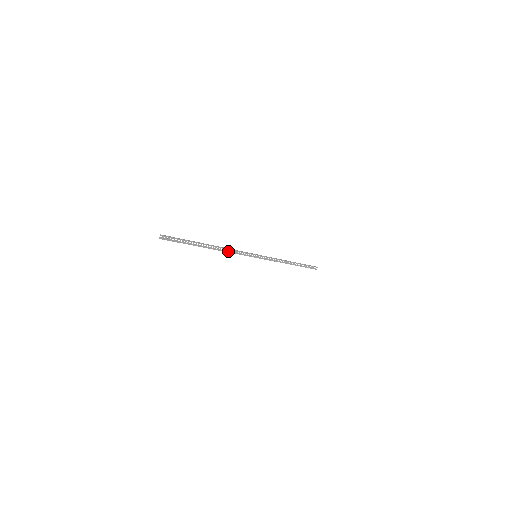
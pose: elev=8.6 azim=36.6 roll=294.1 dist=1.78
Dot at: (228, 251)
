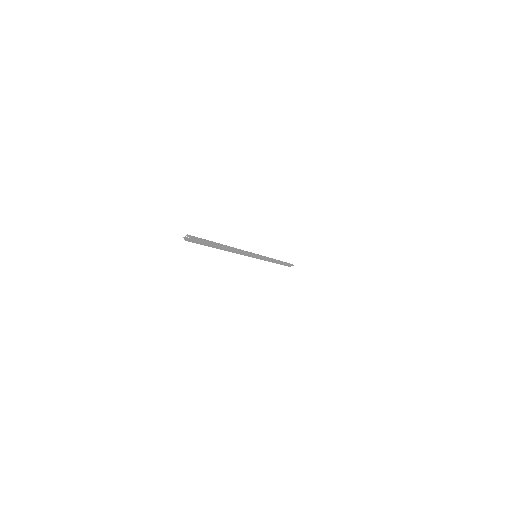
Dot at: occluded
